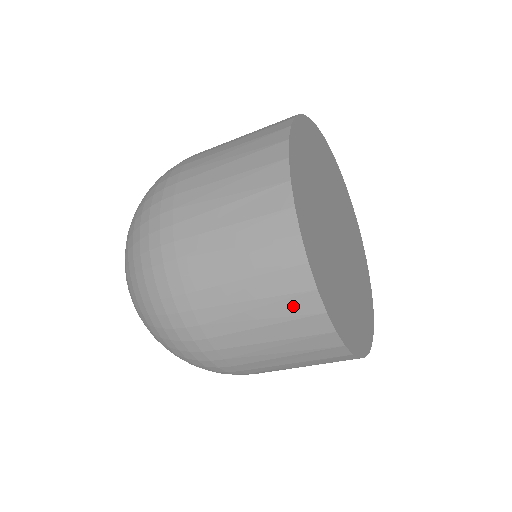
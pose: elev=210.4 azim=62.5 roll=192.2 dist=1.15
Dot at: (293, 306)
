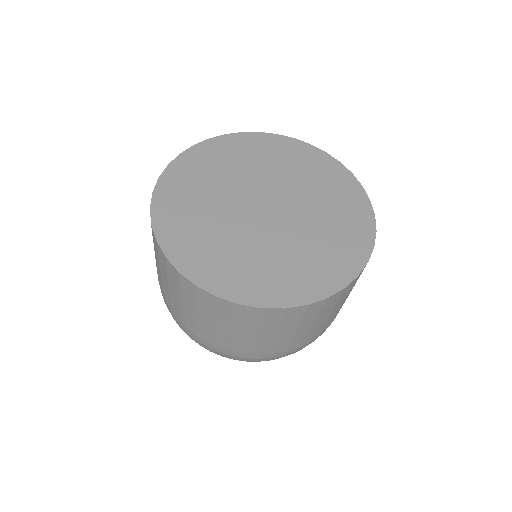
Dot at: occluded
